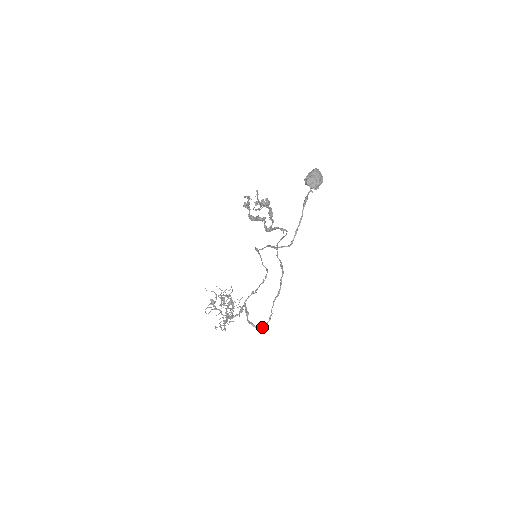
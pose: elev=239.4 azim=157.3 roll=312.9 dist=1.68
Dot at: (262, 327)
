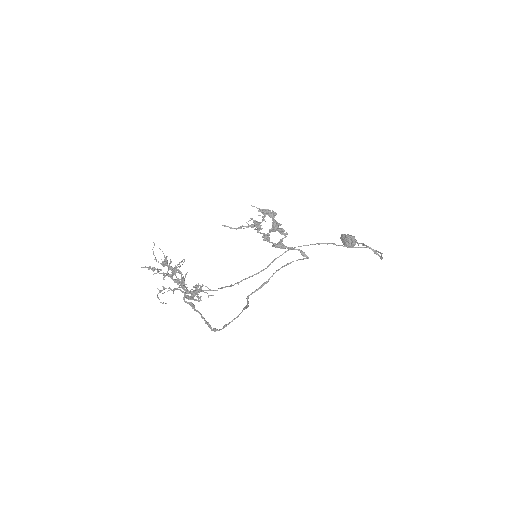
Dot at: (215, 330)
